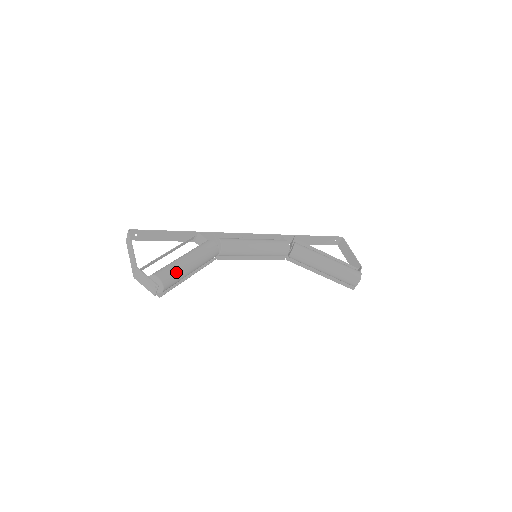
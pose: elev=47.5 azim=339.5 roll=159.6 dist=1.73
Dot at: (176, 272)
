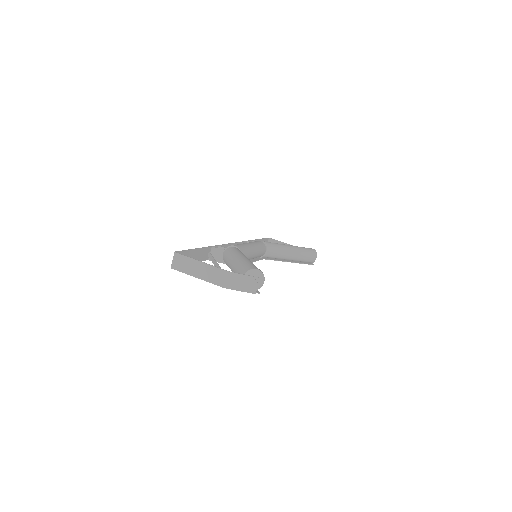
Dot at: occluded
